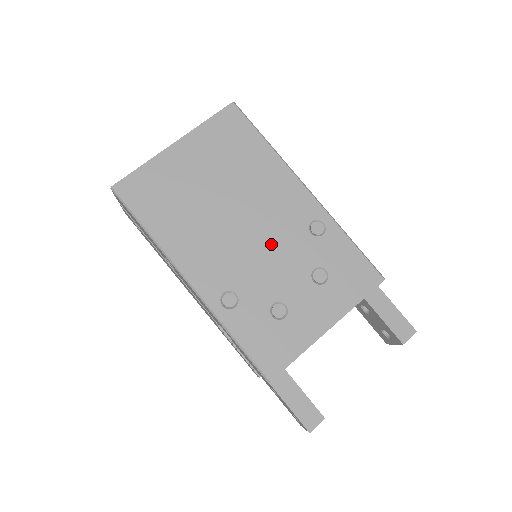
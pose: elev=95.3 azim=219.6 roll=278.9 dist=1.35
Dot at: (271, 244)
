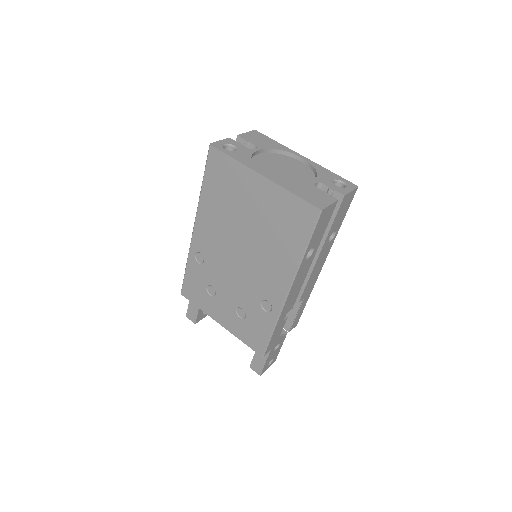
Dot at: (240, 276)
